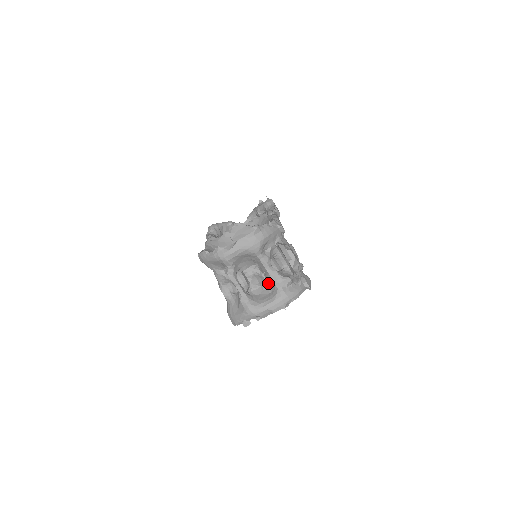
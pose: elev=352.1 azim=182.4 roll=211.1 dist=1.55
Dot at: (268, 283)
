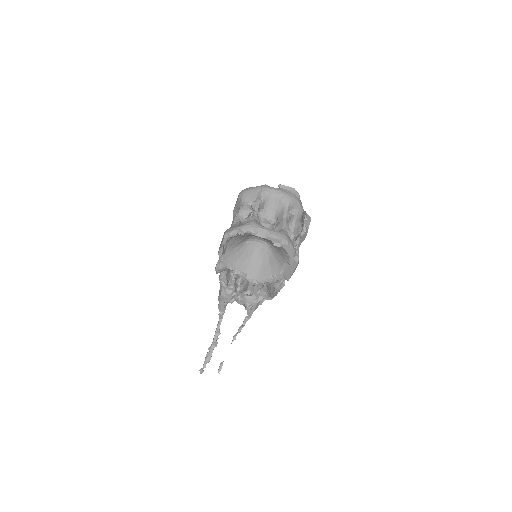
Dot at: occluded
